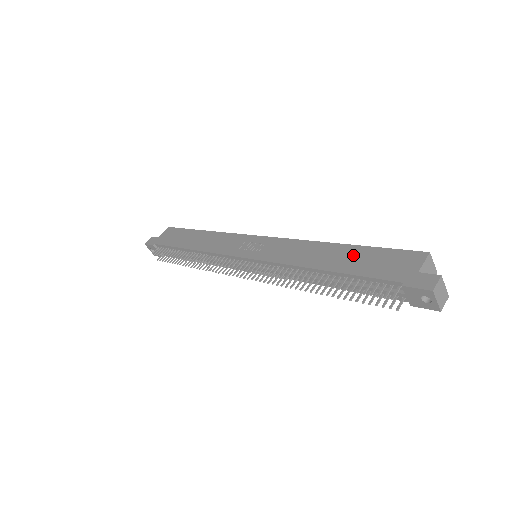
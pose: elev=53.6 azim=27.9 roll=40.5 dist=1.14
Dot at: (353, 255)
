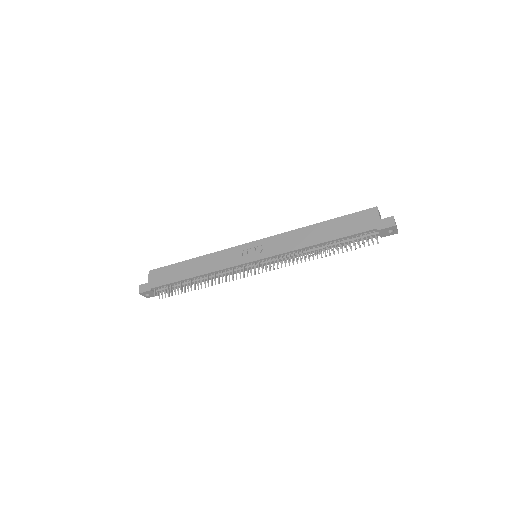
Dot at: (334, 226)
